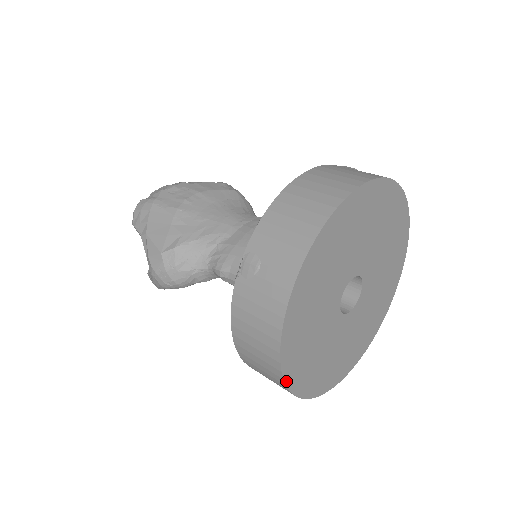
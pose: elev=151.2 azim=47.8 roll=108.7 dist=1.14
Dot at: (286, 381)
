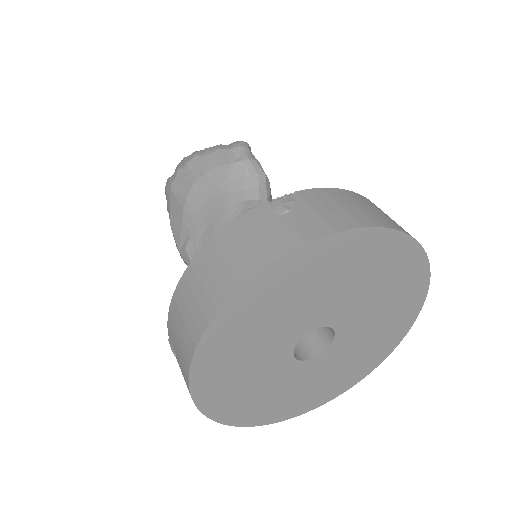
Dot at: (246, 425)
